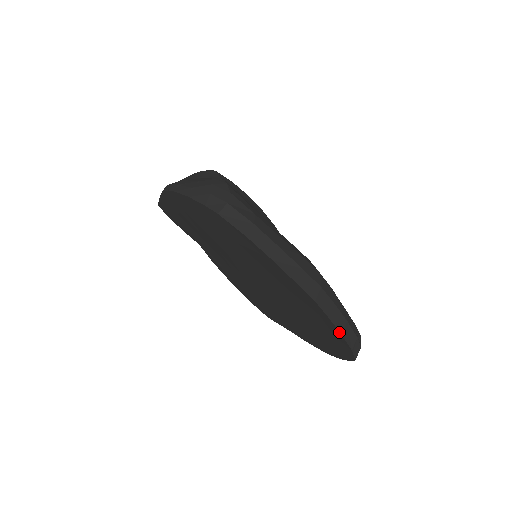
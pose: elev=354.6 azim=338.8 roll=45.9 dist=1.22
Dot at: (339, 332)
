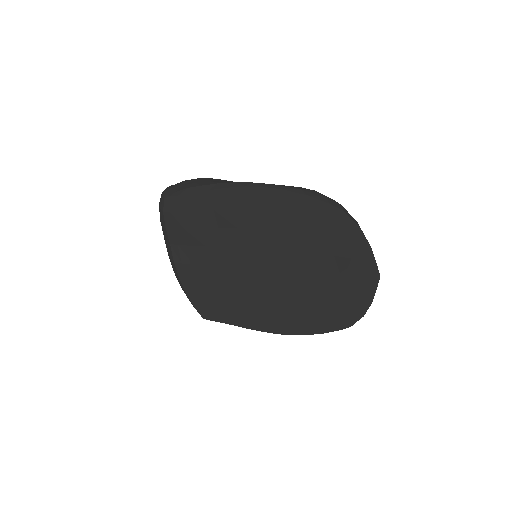
Dot at: (372, 301)
